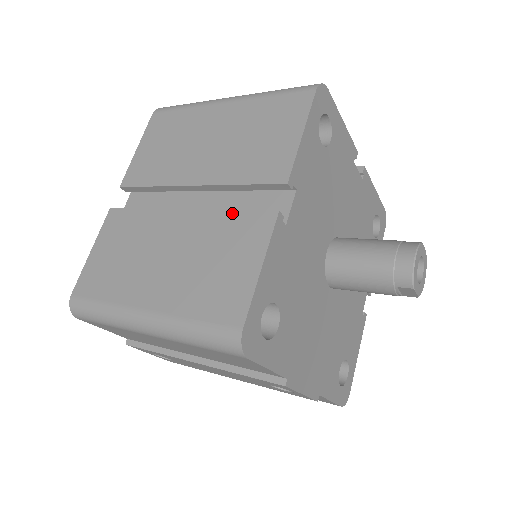
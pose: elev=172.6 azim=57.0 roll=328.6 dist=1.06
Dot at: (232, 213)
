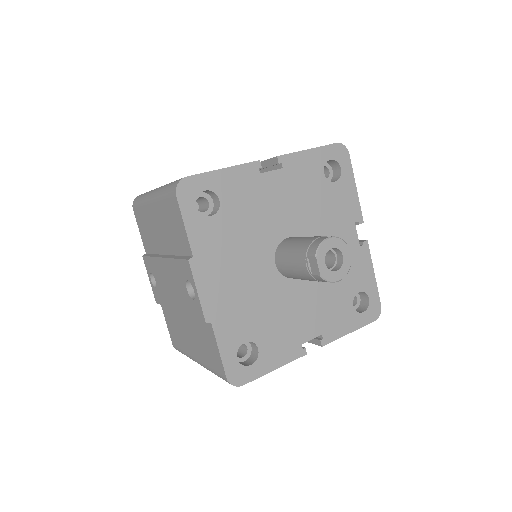
Dot at: occluded
